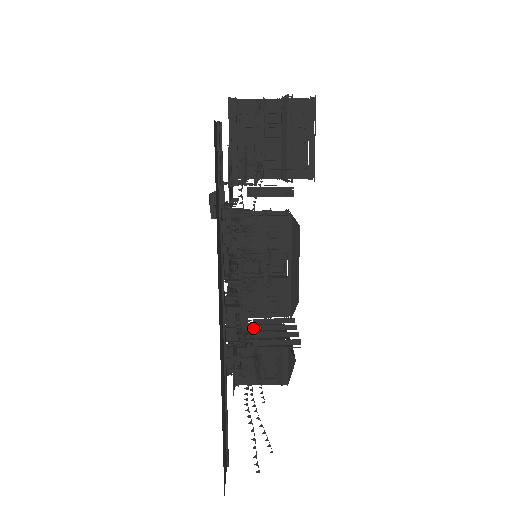
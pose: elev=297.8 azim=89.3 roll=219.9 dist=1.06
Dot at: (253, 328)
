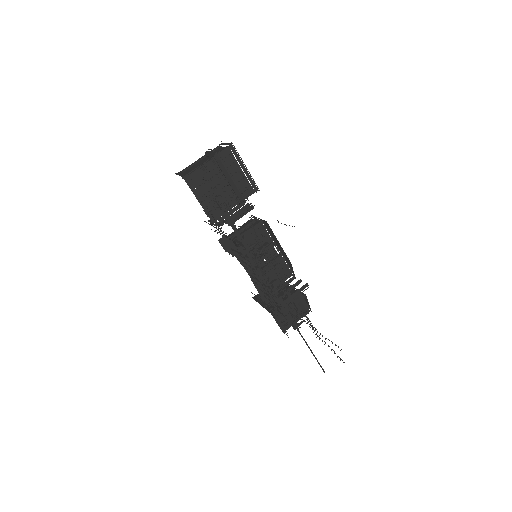
Dot at: occluded
